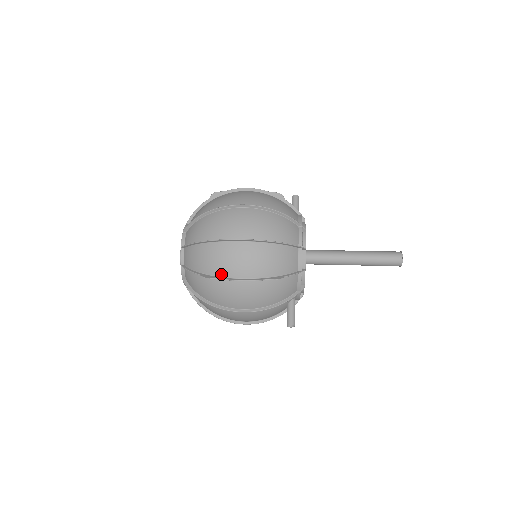
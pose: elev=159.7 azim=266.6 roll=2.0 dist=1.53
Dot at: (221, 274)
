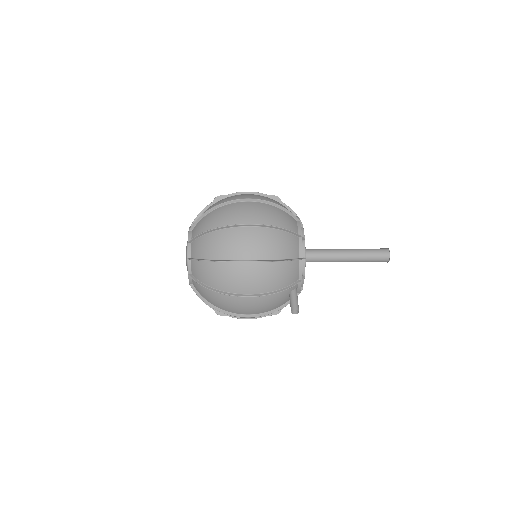
Dot at: (230, 257)
